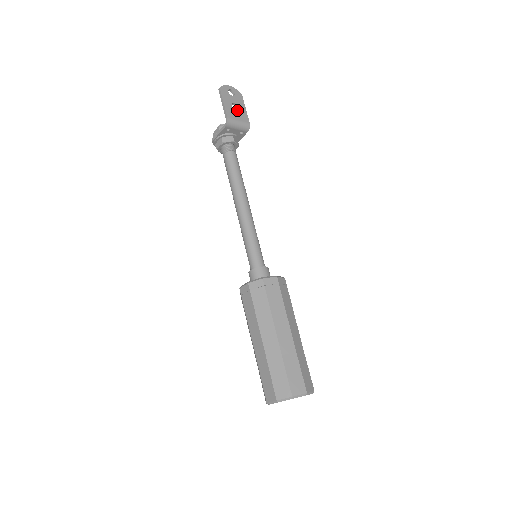
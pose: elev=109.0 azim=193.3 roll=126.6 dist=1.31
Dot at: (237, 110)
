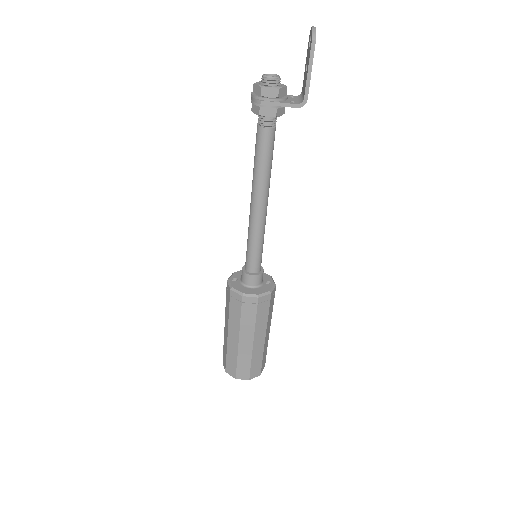
Dot at: occluded
